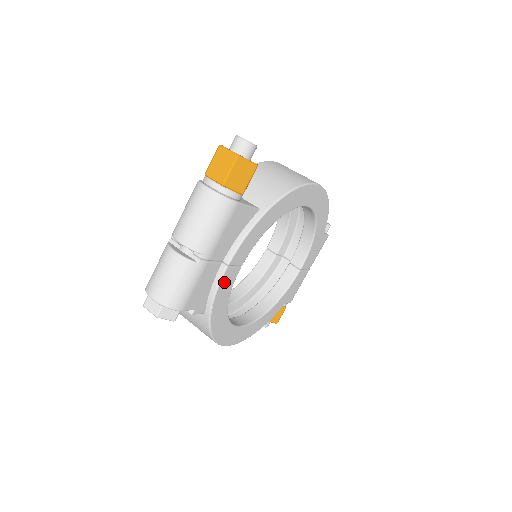
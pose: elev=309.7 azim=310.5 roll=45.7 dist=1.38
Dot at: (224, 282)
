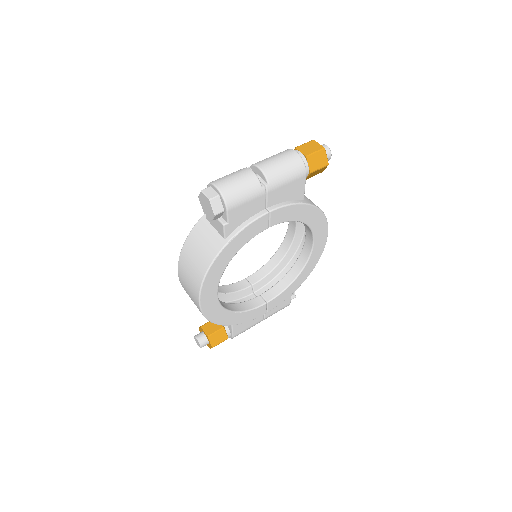
Dot at: (257, 223)
